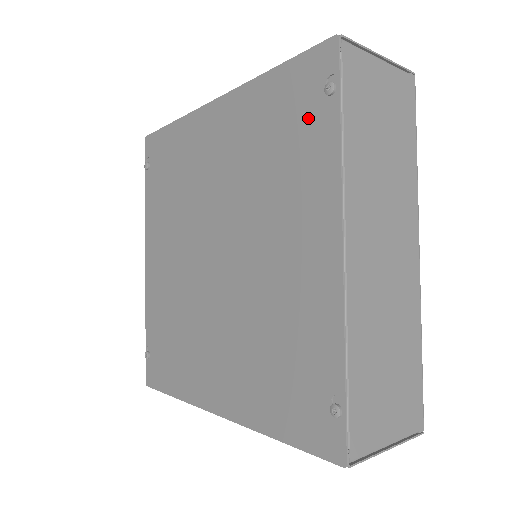
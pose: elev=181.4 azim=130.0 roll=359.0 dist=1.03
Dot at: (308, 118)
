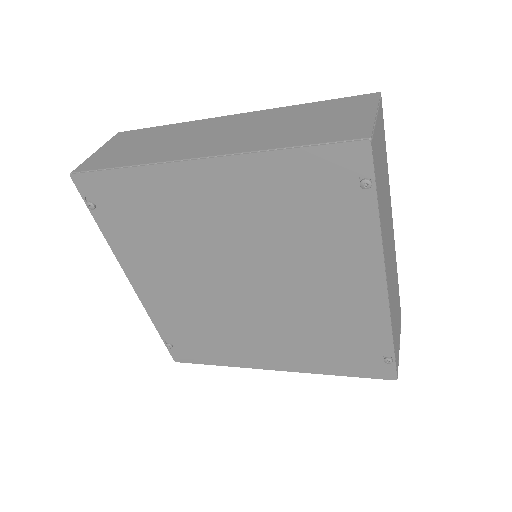
Dot at: (341, 200)
